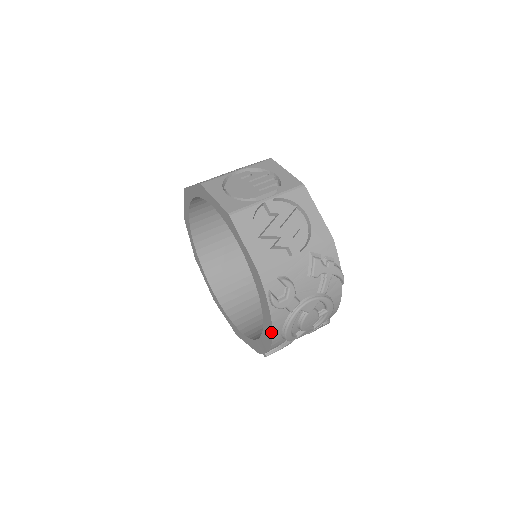
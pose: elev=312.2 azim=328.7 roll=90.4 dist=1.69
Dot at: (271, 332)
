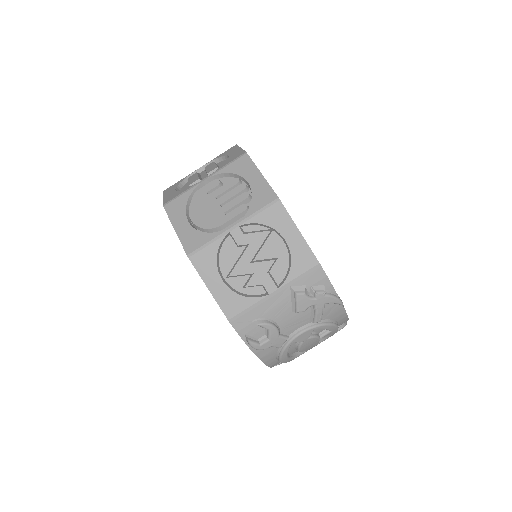
Dot at: (264, 363)
